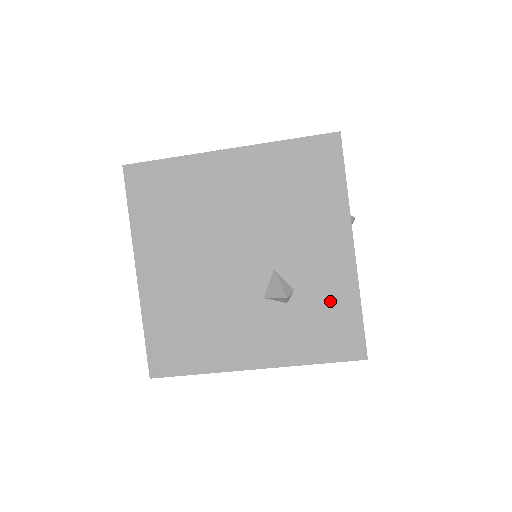
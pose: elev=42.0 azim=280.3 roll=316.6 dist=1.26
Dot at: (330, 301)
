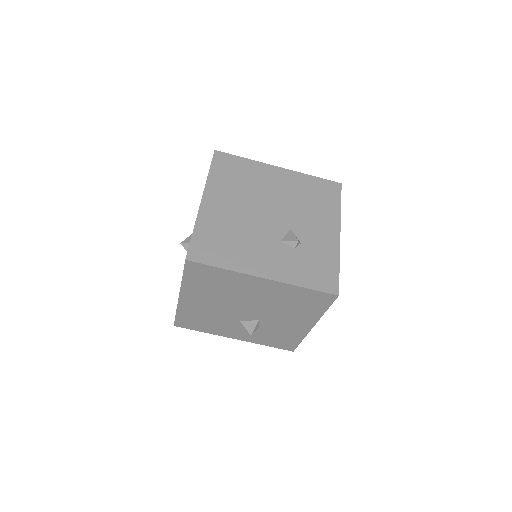
Dot at: (321, 256)
